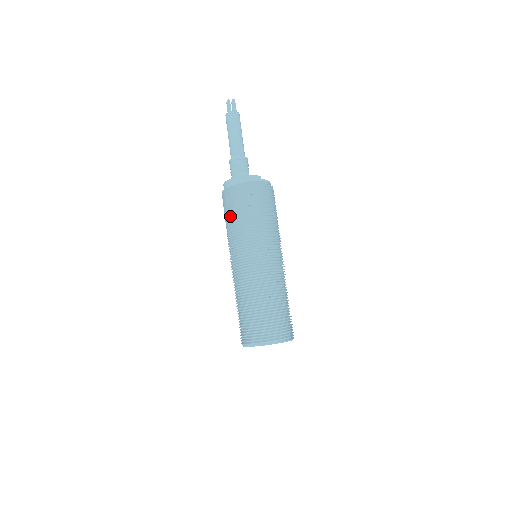
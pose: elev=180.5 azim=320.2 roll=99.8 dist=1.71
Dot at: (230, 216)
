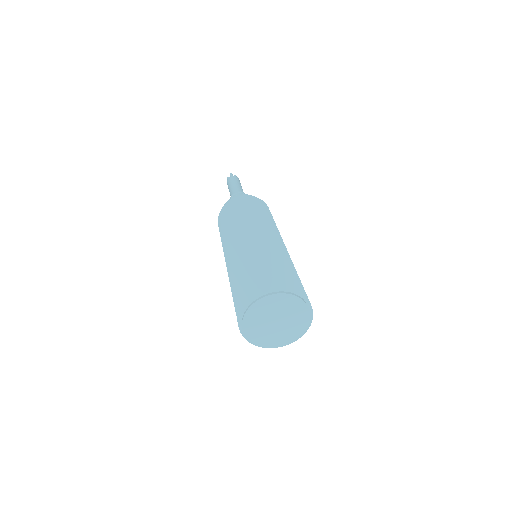
Dot at: (238, 211)
